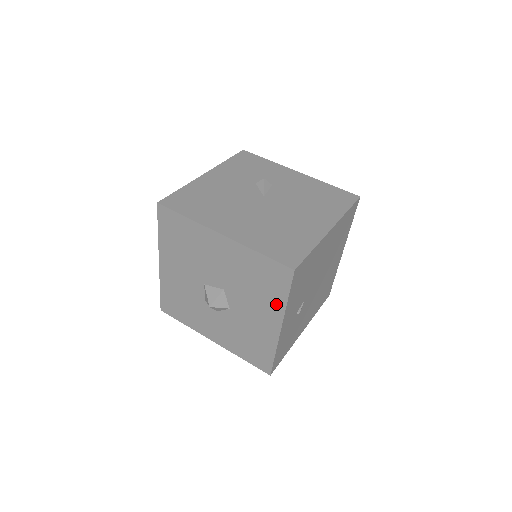
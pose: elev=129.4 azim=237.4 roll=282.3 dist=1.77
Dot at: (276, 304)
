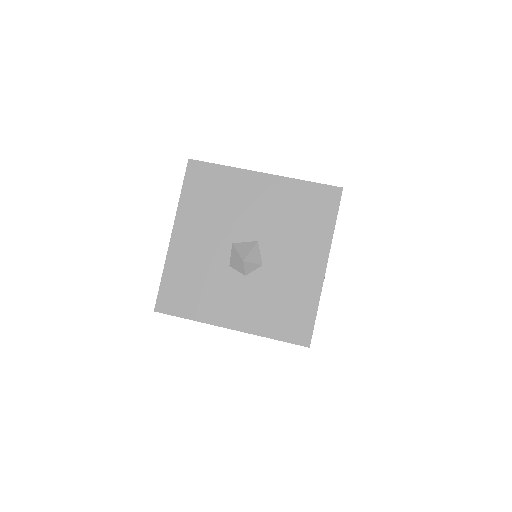
Dot at: (322, 236)
